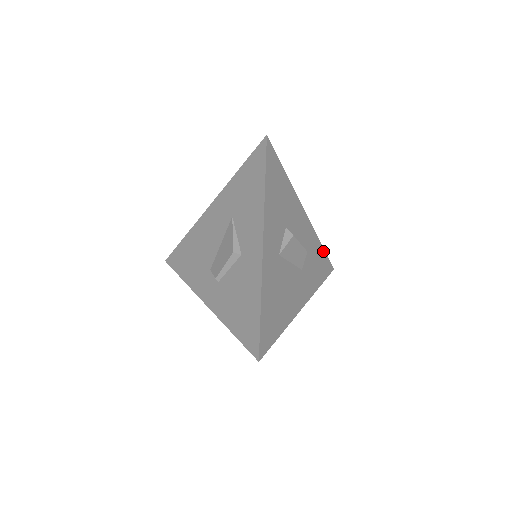
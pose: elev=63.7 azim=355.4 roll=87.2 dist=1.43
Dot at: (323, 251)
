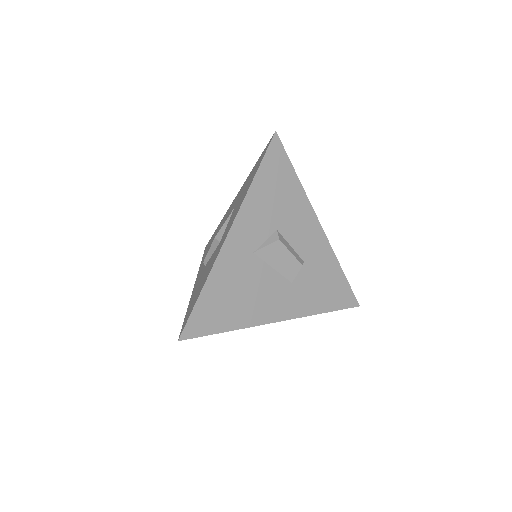
Dot at: (344, 279)
